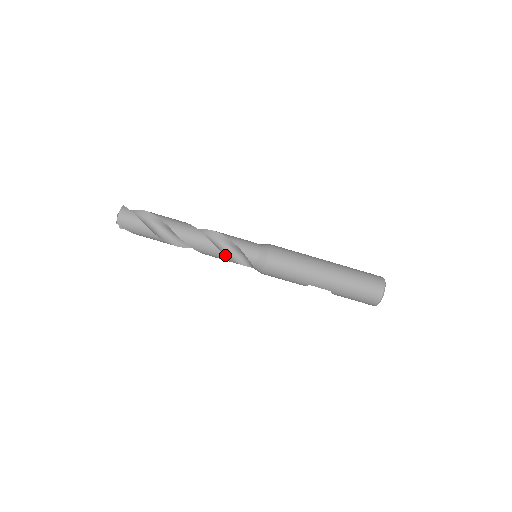
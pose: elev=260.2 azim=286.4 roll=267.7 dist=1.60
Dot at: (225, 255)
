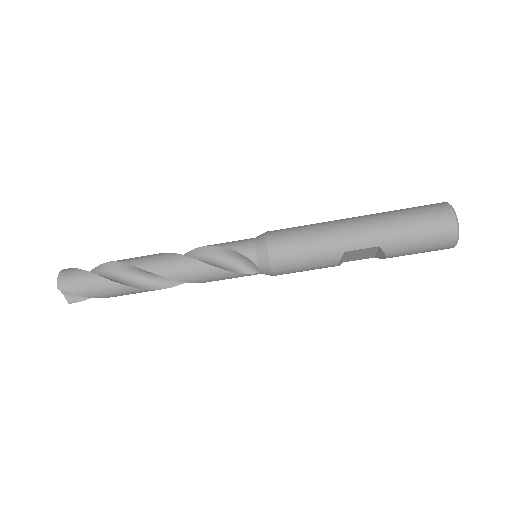
Dot at: (211, 265)
